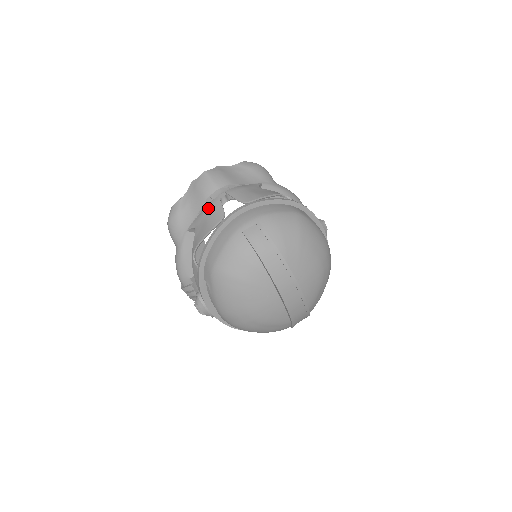
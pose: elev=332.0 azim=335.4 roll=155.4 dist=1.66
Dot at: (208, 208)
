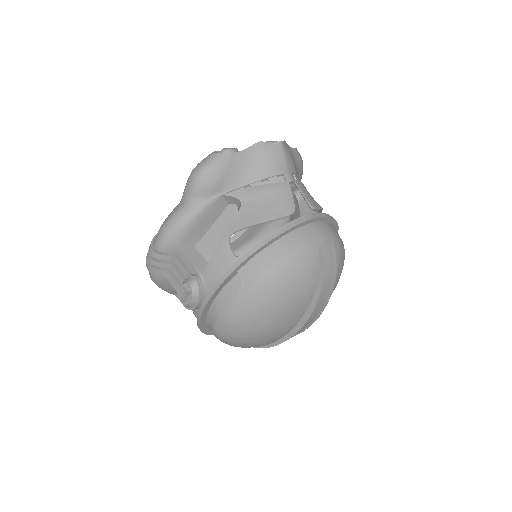
Dot at: (273, 189)
